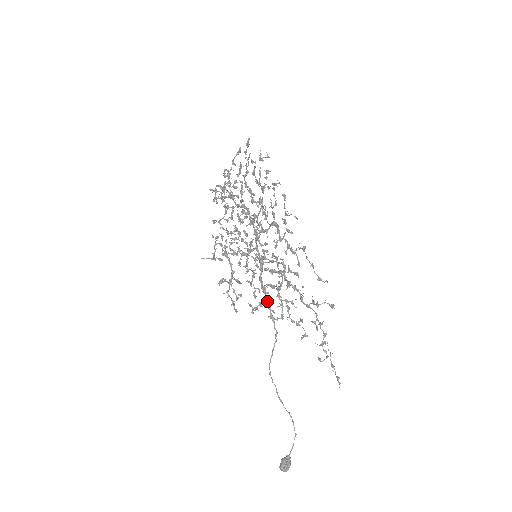
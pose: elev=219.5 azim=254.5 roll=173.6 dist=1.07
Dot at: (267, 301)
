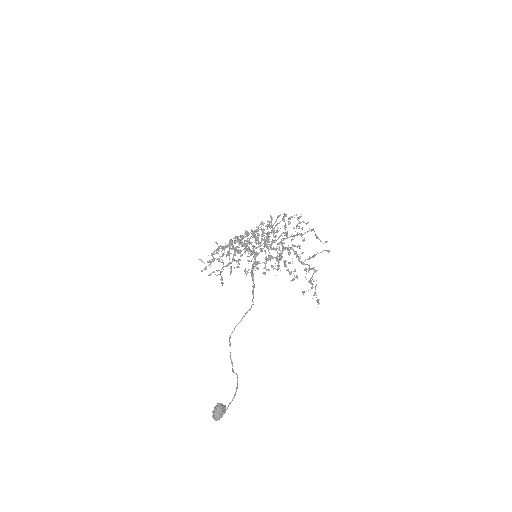
Dot at: occluded
